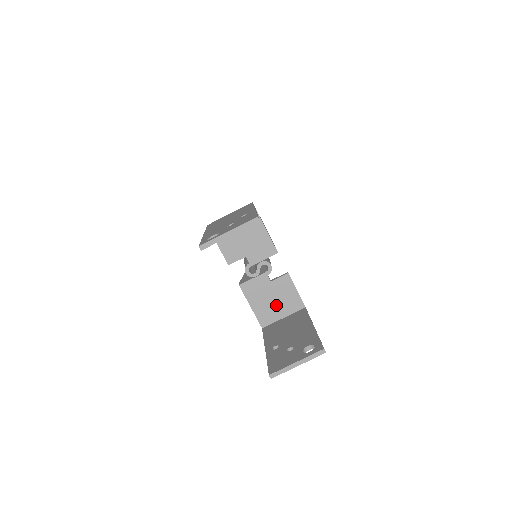
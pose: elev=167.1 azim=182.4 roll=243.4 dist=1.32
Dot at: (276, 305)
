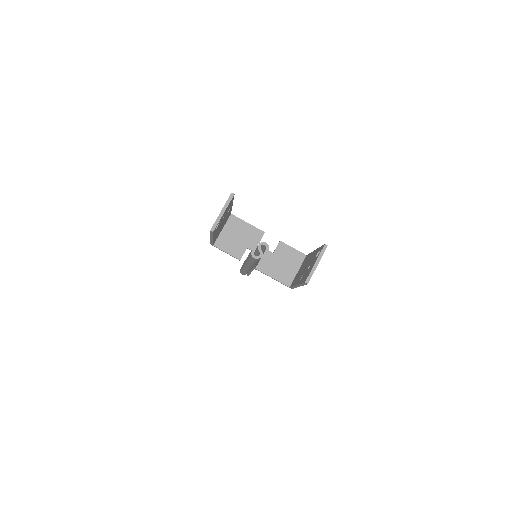
Dot at: (287, 266)
